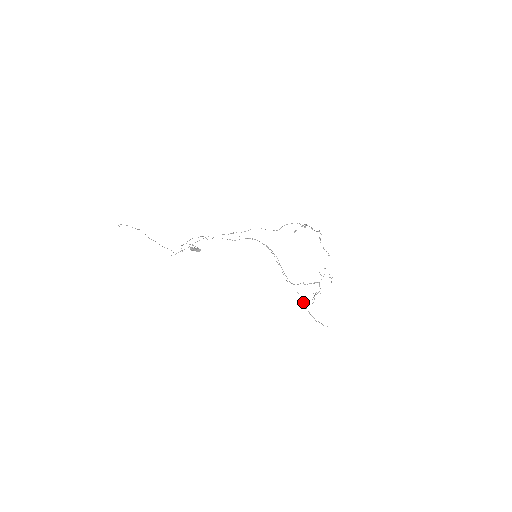
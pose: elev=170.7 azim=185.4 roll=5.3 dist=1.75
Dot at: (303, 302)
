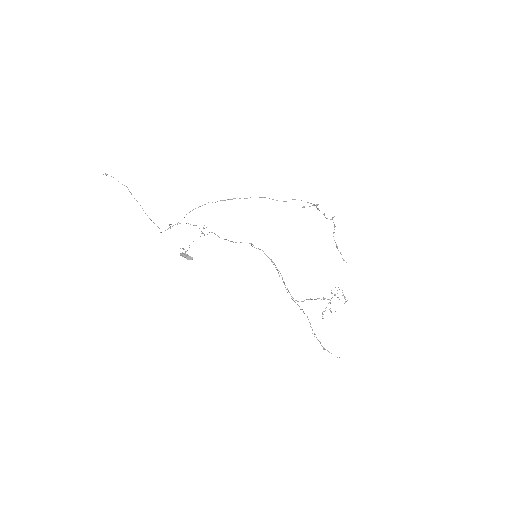
Dot at: occluded
